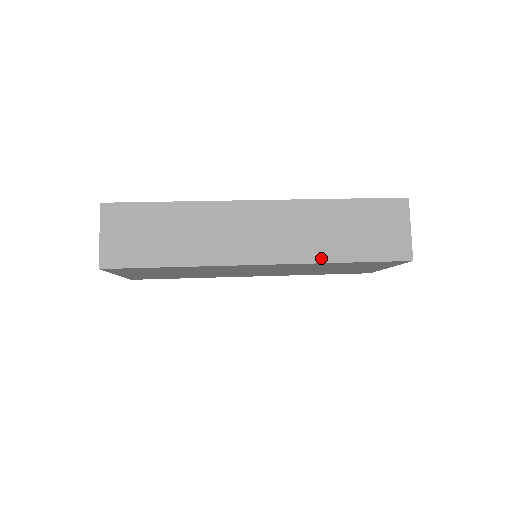
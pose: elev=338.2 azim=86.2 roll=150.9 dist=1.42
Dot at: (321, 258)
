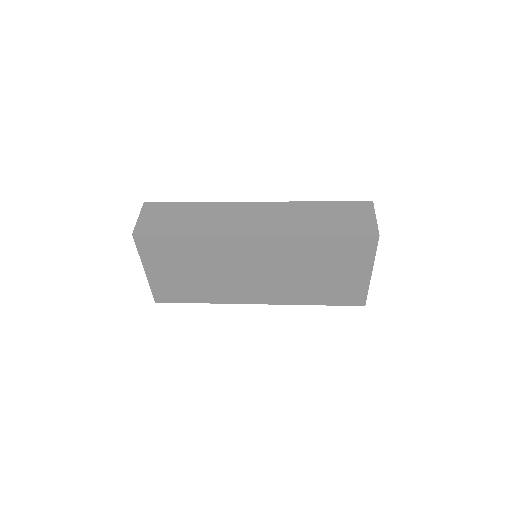
Dot at: (302, 232)
